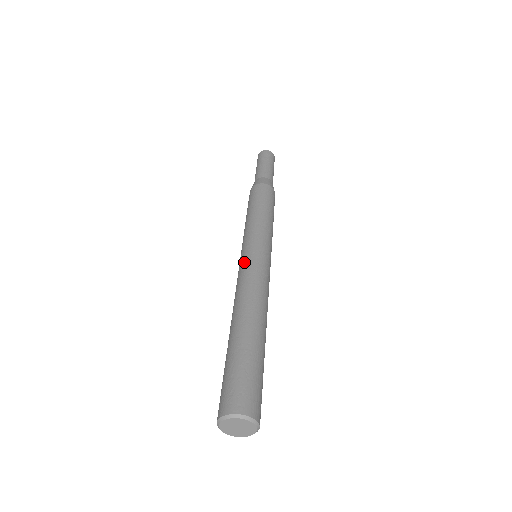
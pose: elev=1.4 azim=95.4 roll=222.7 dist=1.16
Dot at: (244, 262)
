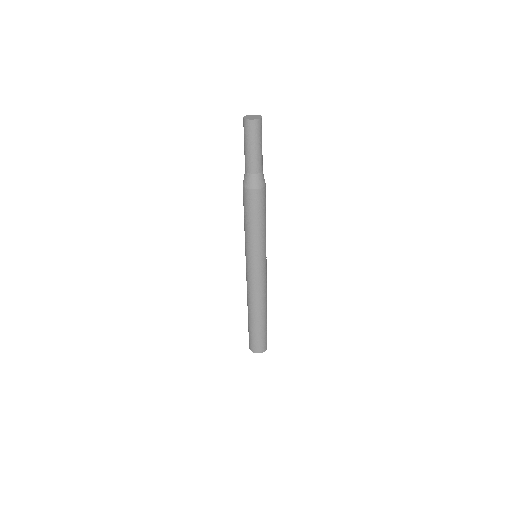
Dot at: (251, 275)
